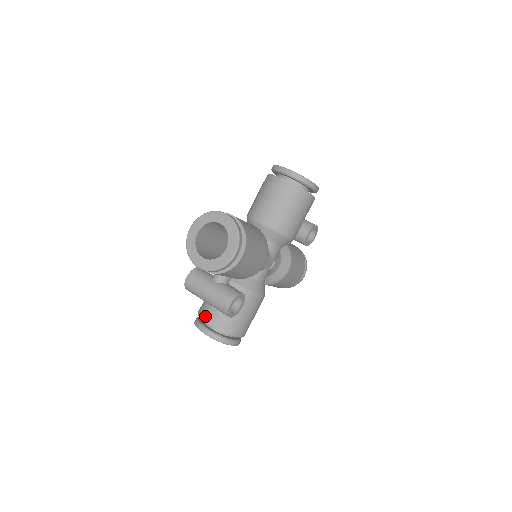
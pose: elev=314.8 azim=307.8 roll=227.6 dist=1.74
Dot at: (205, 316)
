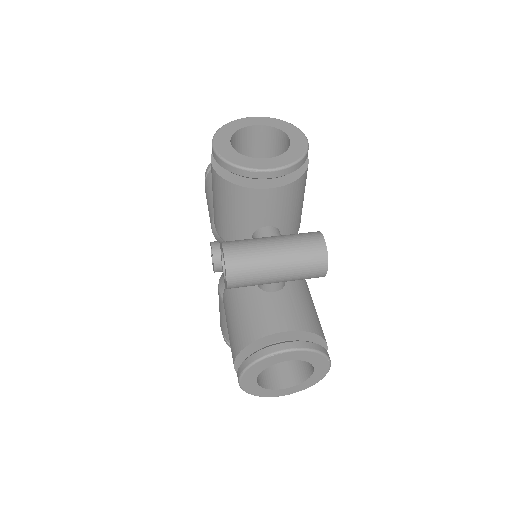
Dot at: (269, 326)
